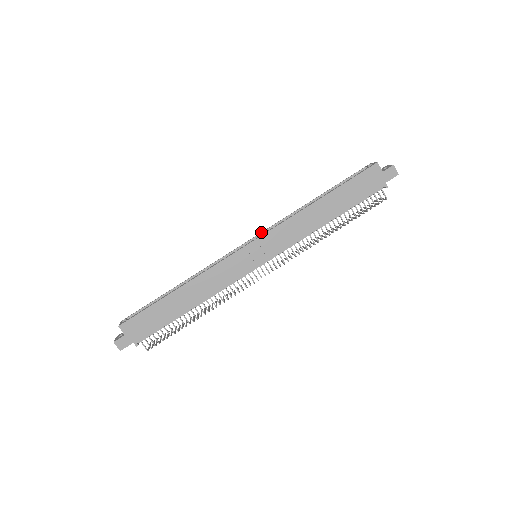
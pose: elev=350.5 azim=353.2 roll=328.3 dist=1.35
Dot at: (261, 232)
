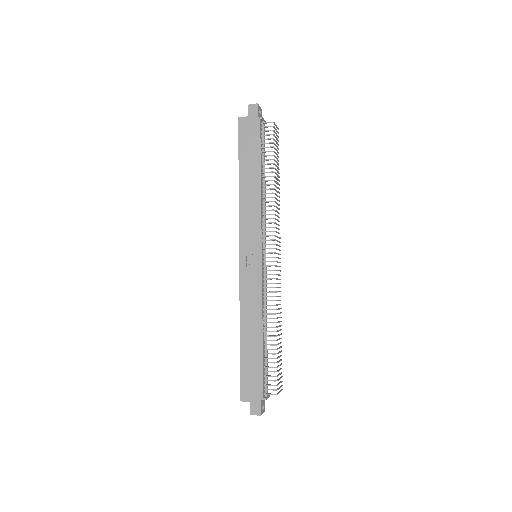
Dot at: occluded
